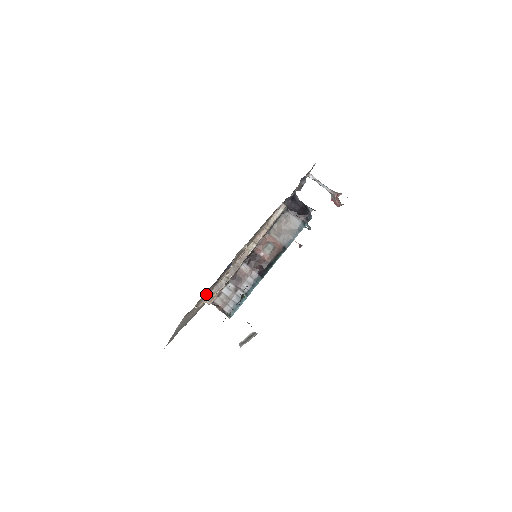
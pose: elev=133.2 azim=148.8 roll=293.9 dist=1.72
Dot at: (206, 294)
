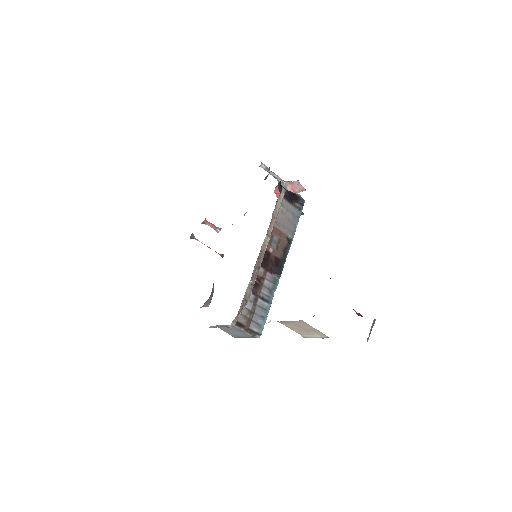
Dot at: occluded
